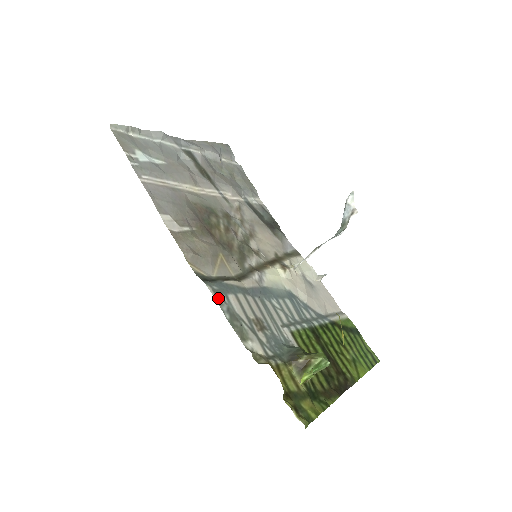
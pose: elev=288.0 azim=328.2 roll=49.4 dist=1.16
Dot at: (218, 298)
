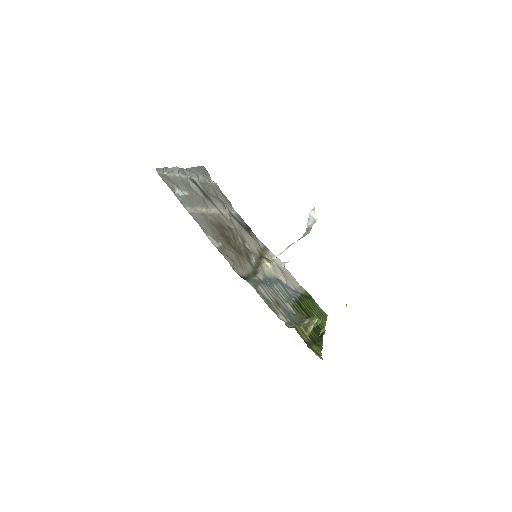
Dot at: (257, 290)
